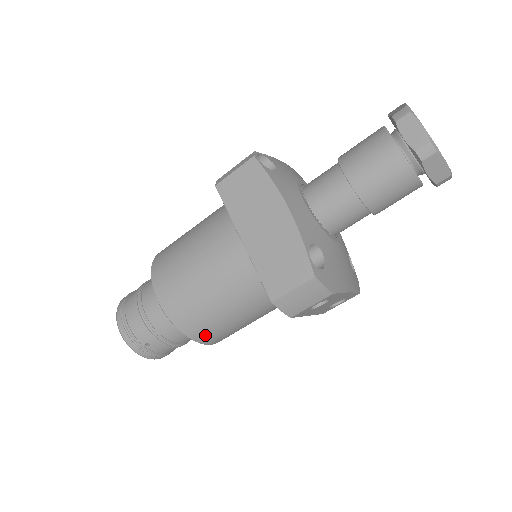
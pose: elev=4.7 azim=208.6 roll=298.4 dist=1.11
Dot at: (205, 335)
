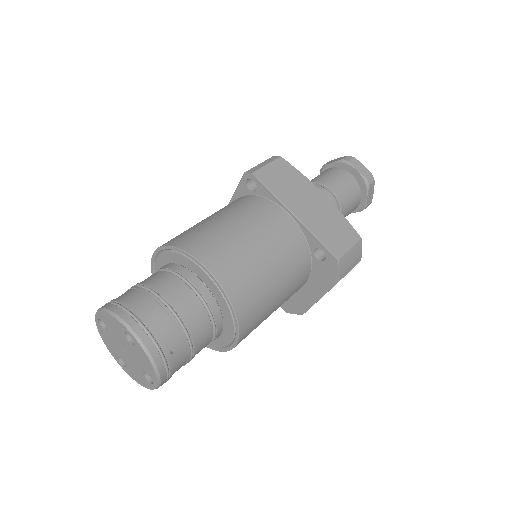
Dot at: (249, 322)
